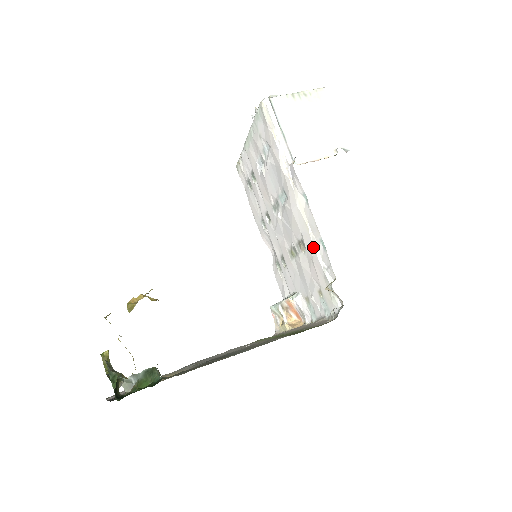
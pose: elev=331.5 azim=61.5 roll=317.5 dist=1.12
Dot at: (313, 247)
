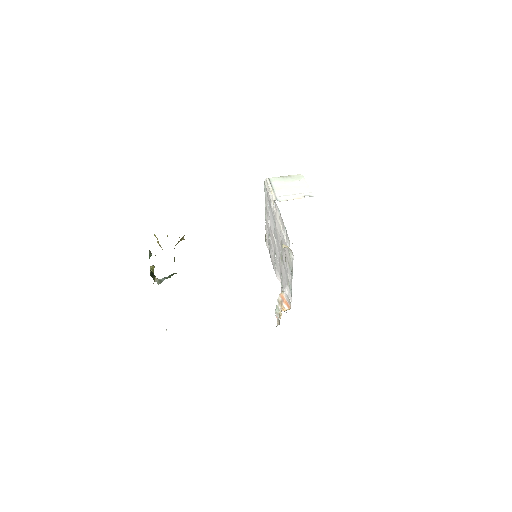
Dot at: (283, 236)
